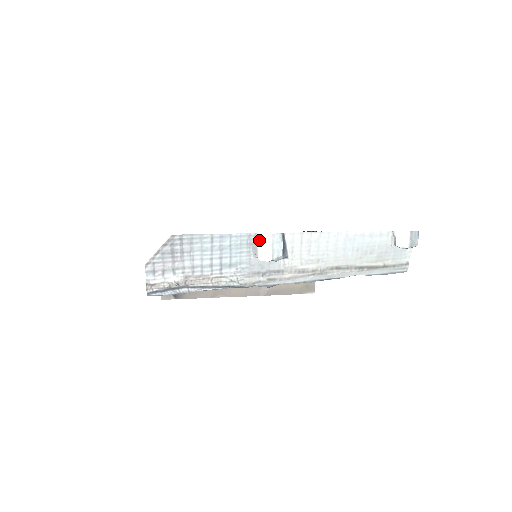
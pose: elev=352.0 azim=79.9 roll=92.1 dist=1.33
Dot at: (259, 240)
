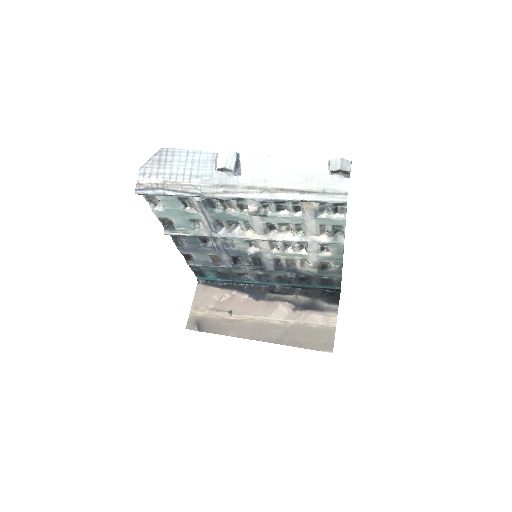
Dot at: (219, 155)
